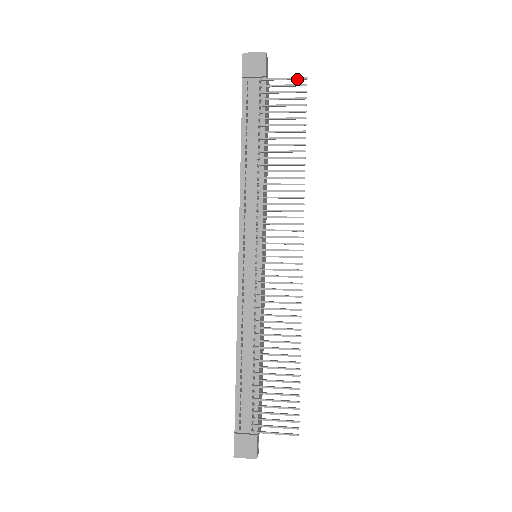
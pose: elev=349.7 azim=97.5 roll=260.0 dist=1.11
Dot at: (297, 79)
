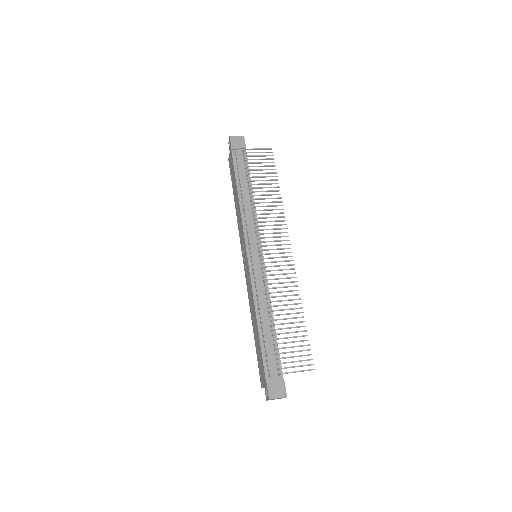
Dot at: (266, 149)
